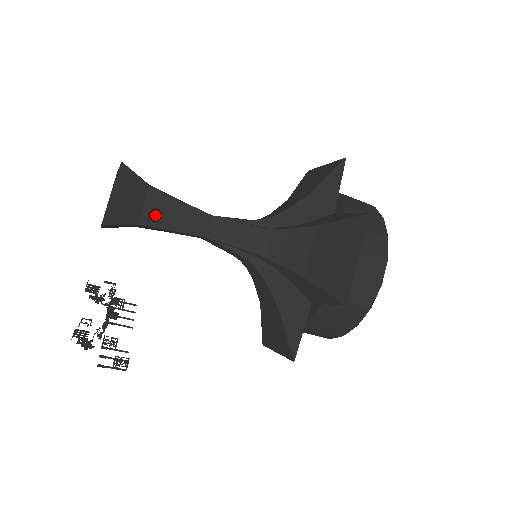
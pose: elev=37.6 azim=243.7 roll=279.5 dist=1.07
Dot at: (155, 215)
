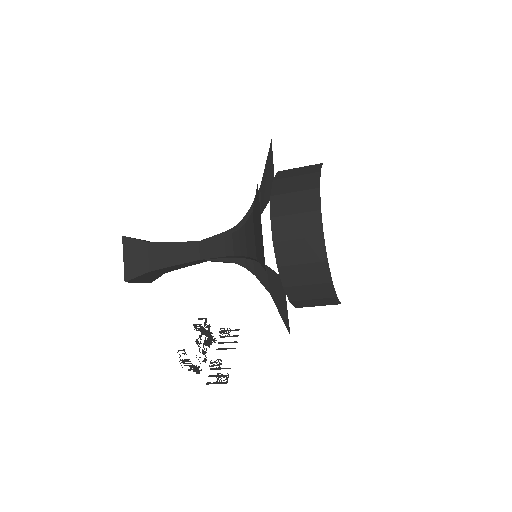
Dot at: (158, 260)
